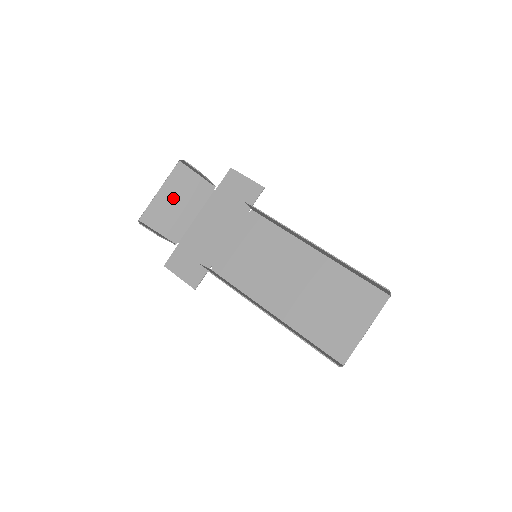
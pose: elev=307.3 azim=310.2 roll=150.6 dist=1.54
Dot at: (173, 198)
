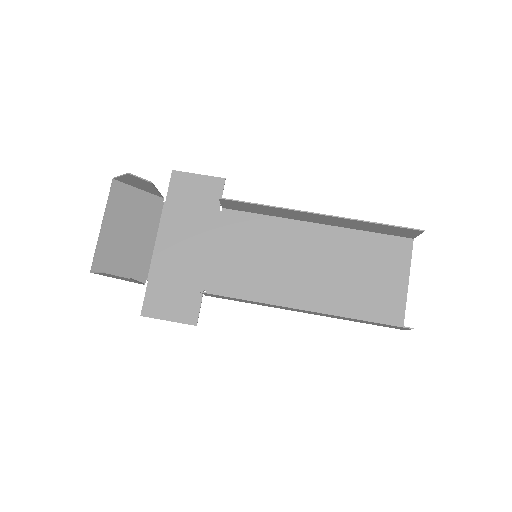
Dot at: (122, 228)
